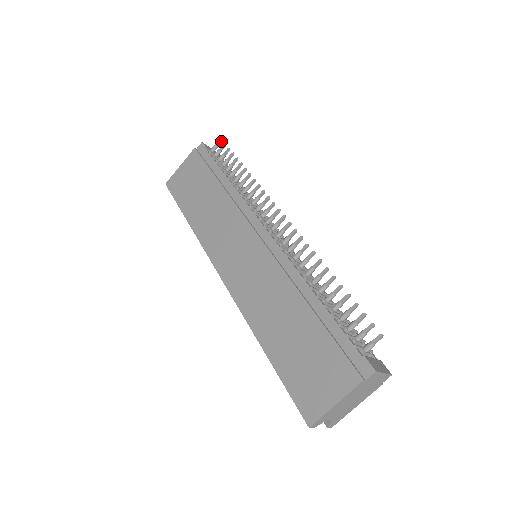
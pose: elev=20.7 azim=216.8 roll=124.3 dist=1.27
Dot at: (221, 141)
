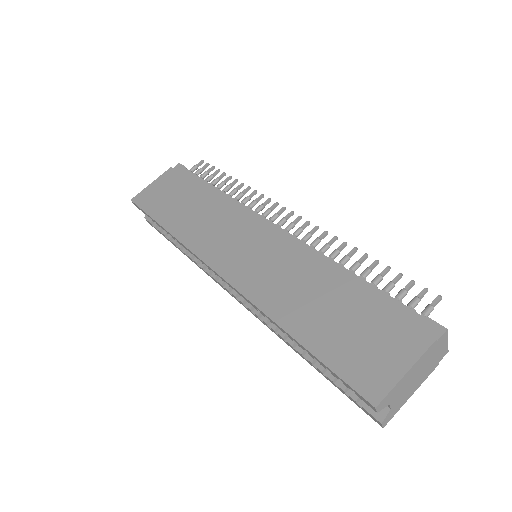
Dot at: (202, 162)
